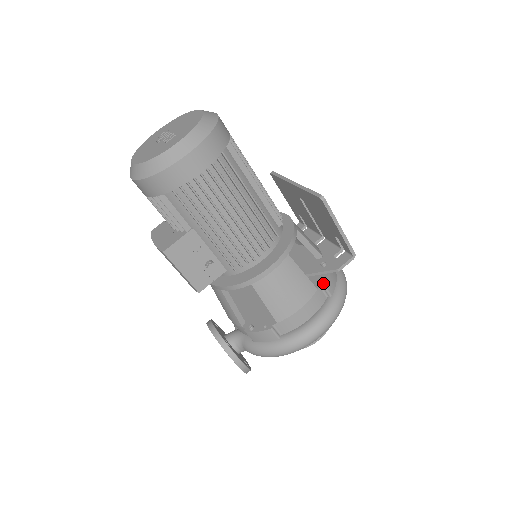
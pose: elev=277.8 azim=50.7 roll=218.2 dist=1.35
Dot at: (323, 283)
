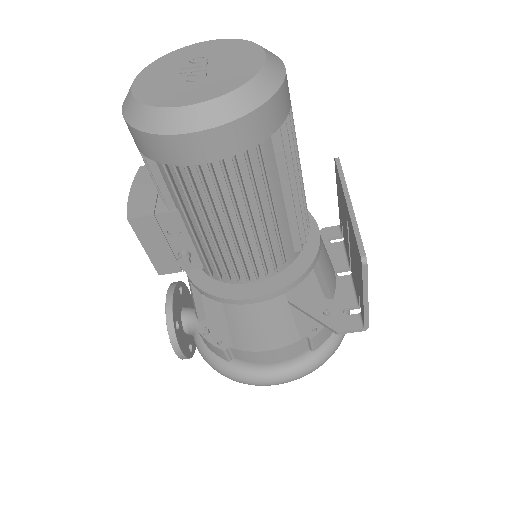
Dot at: (311, 336)
